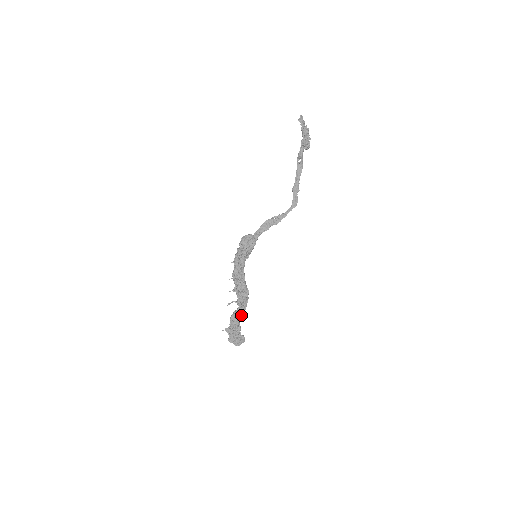
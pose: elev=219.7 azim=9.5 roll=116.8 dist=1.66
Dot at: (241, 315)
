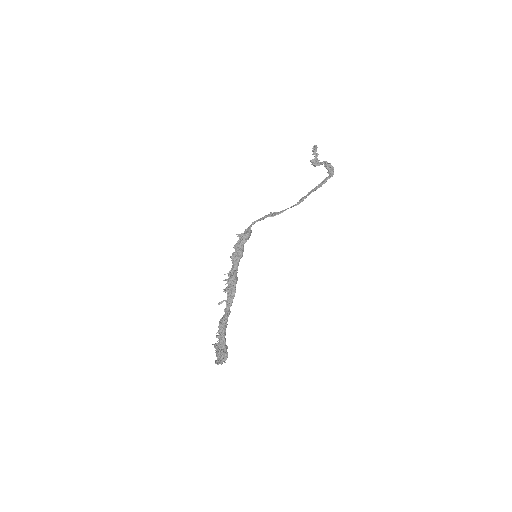
Dot at: (225, 314)
